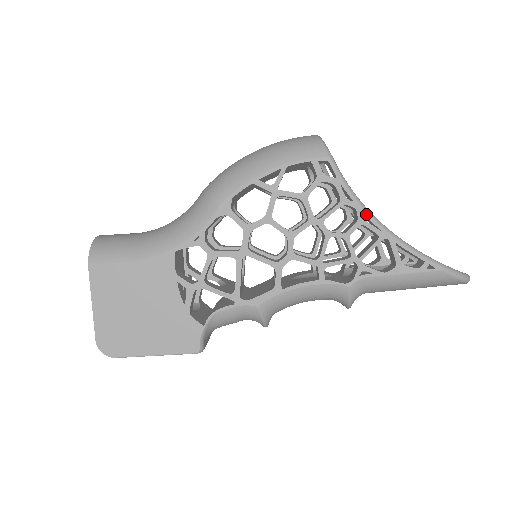
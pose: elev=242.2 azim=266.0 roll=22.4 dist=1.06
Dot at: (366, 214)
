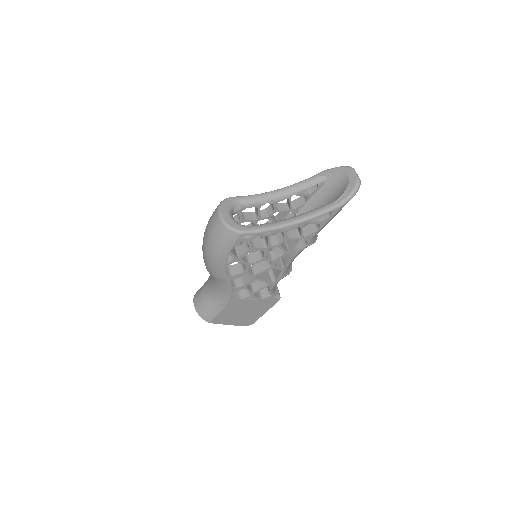
Dot at: (284, 228)
